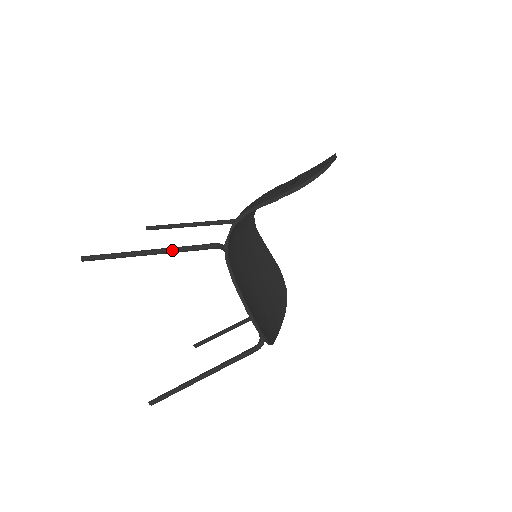
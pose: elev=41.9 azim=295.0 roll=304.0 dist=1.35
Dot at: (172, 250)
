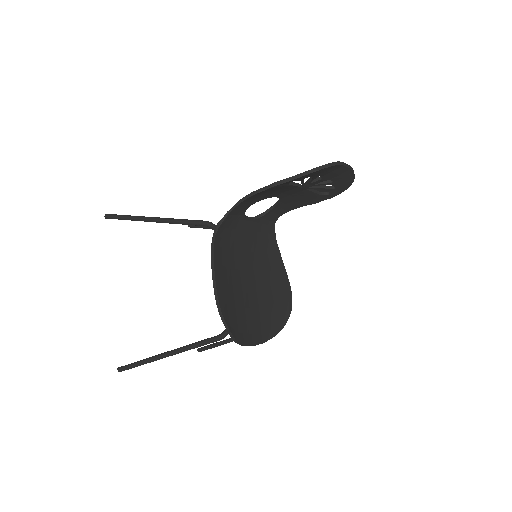
Dot at: (172, 220)
